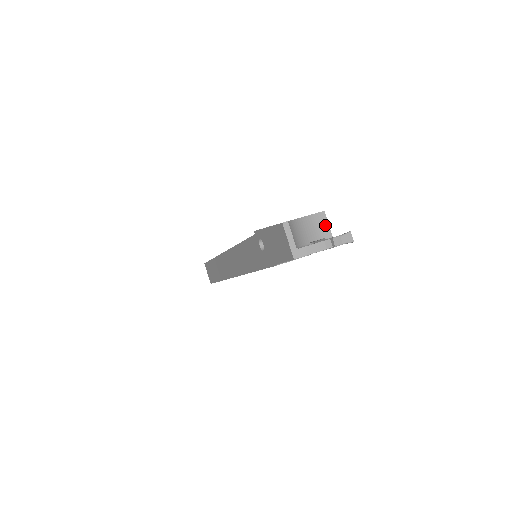
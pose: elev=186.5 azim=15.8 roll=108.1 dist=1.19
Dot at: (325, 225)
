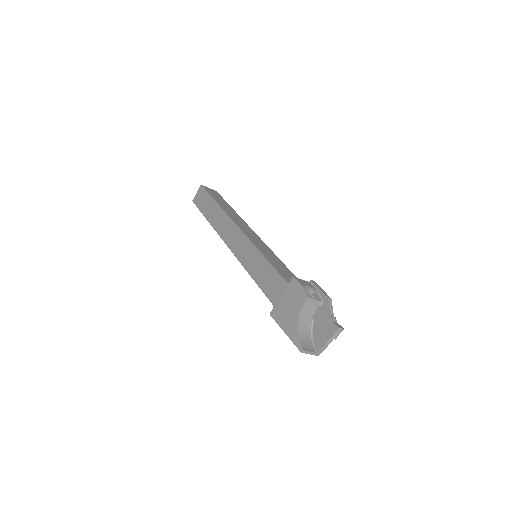
Dot at: (314, 302)
